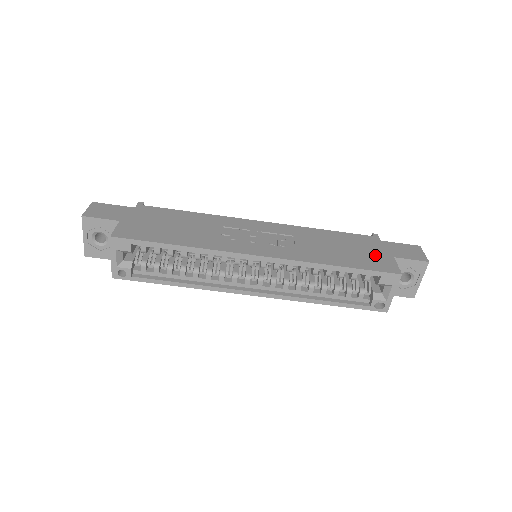
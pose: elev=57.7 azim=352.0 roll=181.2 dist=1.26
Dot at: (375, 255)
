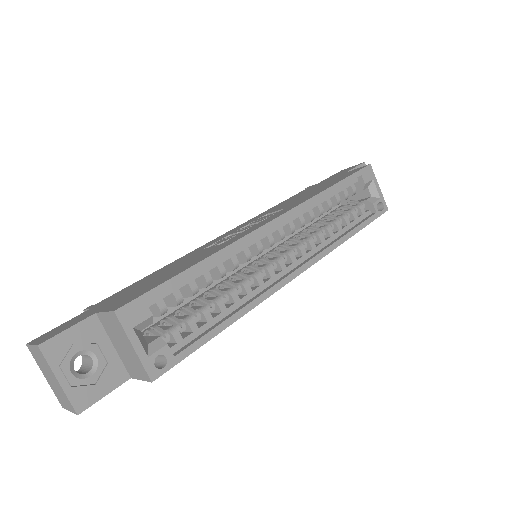
Dot at: (334, 179)
